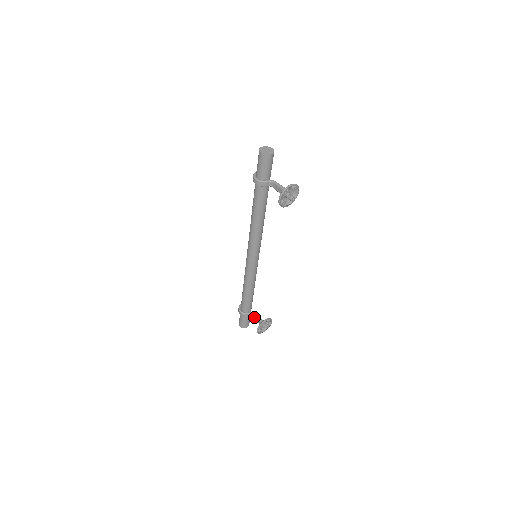
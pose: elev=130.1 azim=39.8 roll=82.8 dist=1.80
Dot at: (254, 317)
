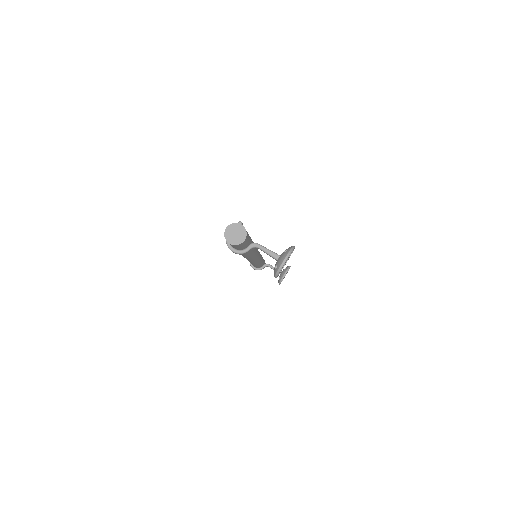
Dot at: occluded
